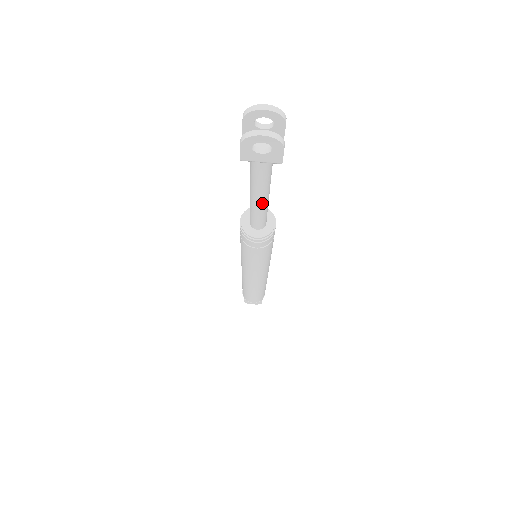
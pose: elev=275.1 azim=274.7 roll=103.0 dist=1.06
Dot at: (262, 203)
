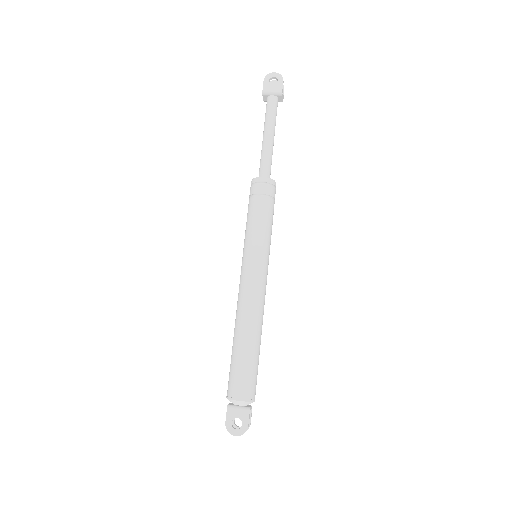
Dot at: (269, 140)
